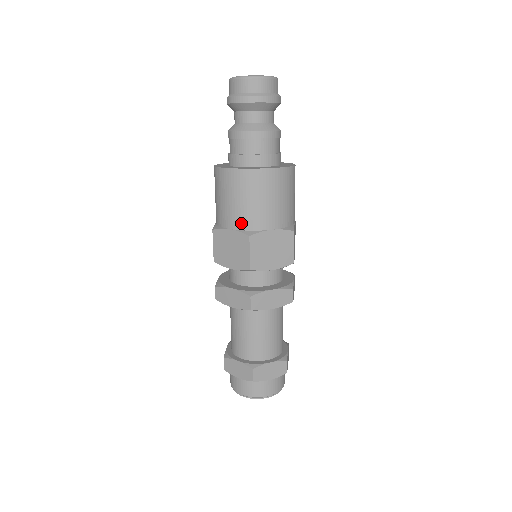
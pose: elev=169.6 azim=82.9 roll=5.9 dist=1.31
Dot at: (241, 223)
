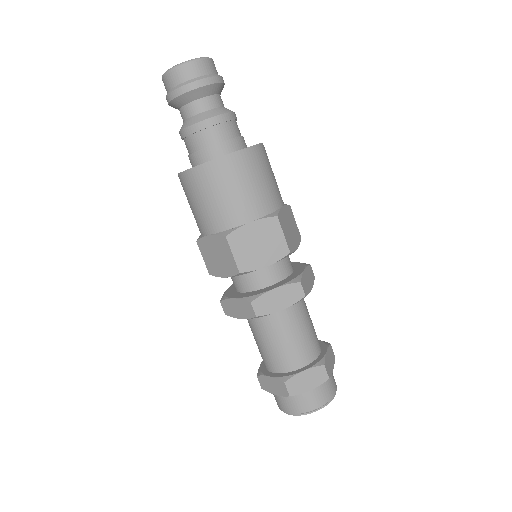
Dot at: (215, 225)
